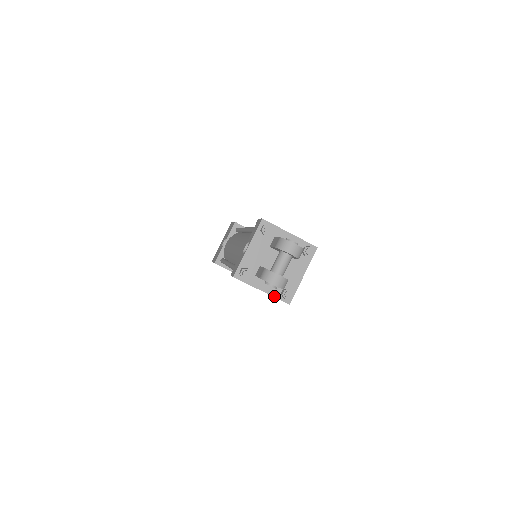
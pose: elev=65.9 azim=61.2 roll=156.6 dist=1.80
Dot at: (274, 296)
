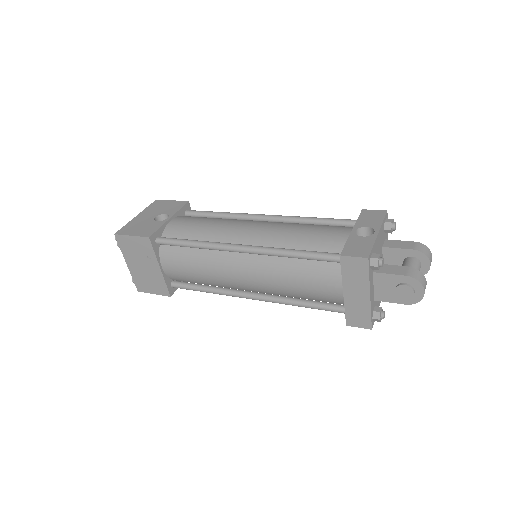
Dot at: (371, 310)
